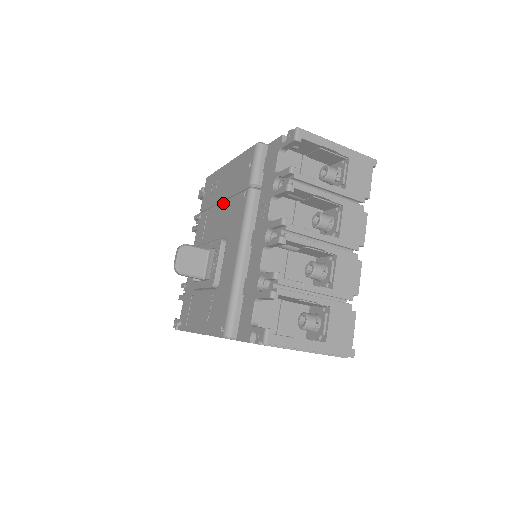
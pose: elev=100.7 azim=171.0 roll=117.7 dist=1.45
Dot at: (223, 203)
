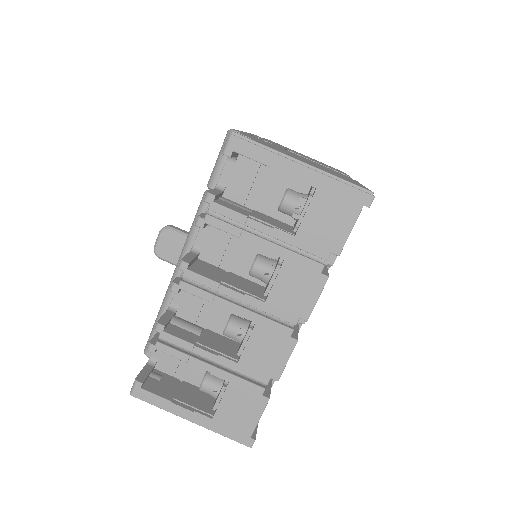
Dot at: occluded
